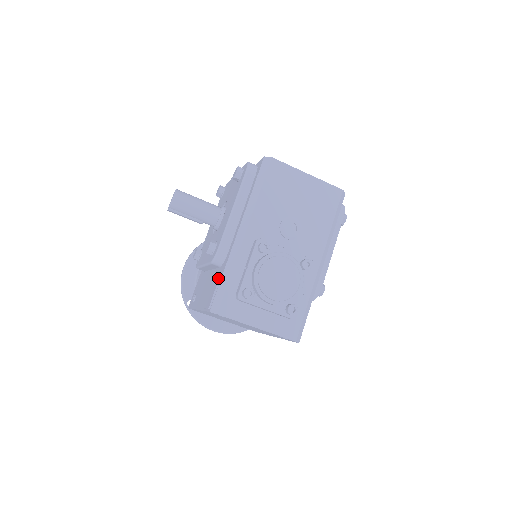
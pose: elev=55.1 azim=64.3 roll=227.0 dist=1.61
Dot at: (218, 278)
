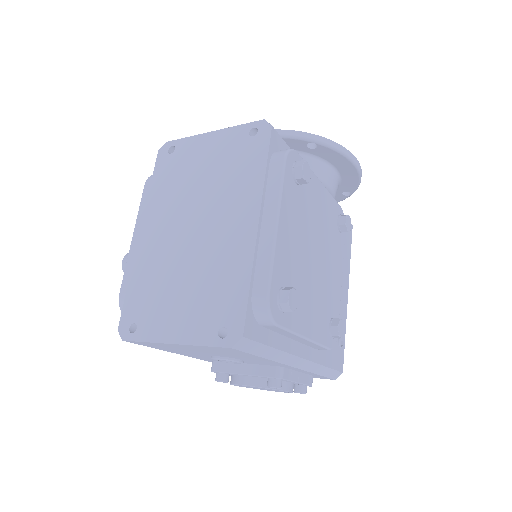
Dot at: occluded
